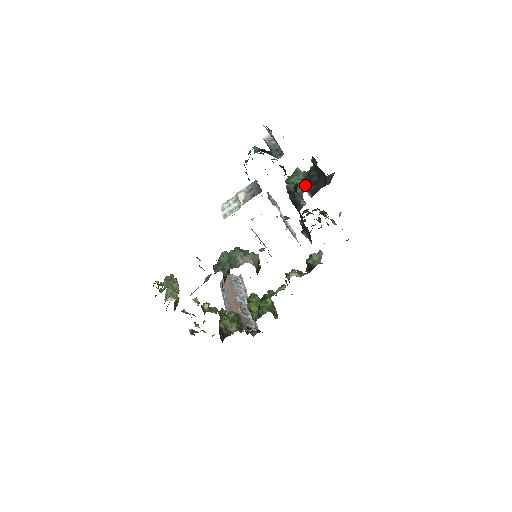
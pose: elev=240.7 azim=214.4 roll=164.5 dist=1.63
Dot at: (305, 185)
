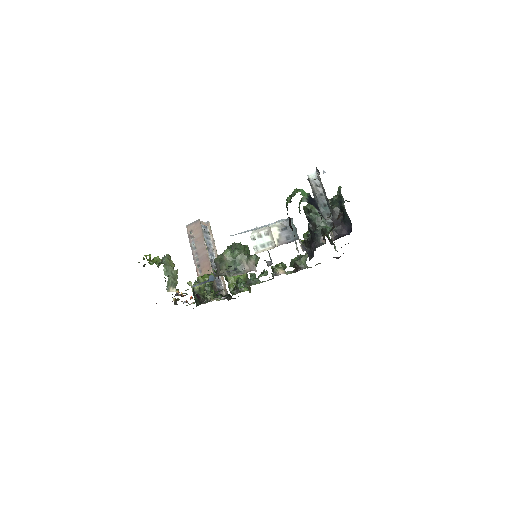
Dot at: (327, 221)
